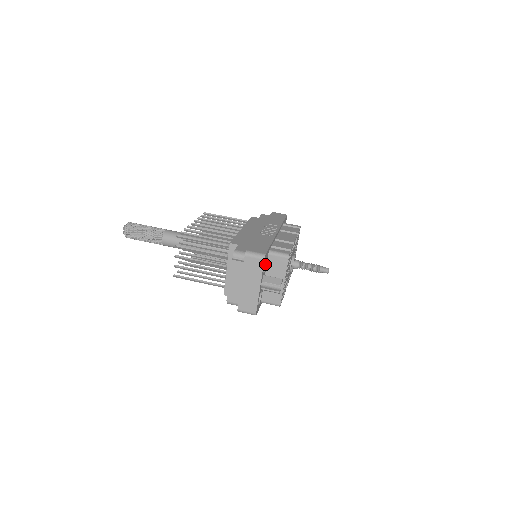
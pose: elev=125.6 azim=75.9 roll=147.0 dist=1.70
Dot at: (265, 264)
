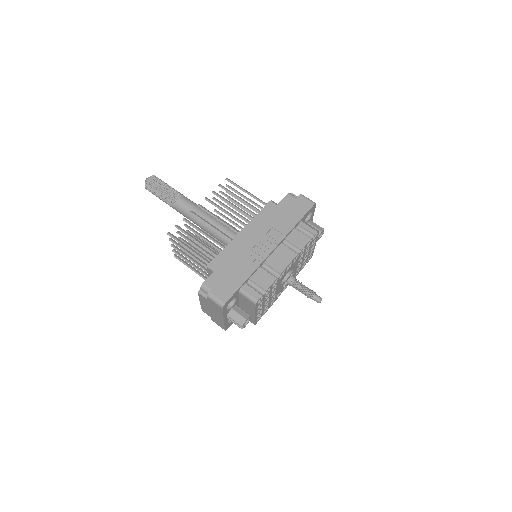
Dot at: (235, 299)
